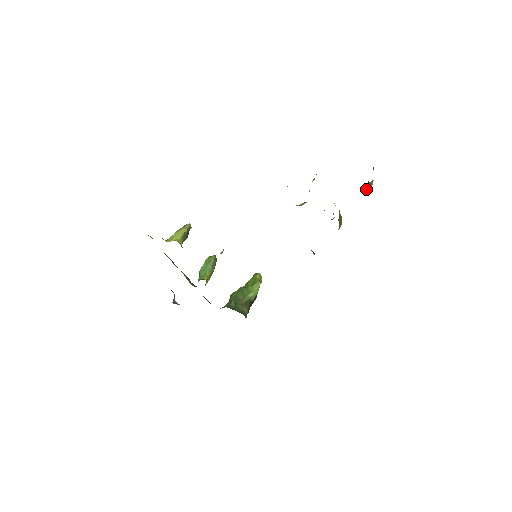
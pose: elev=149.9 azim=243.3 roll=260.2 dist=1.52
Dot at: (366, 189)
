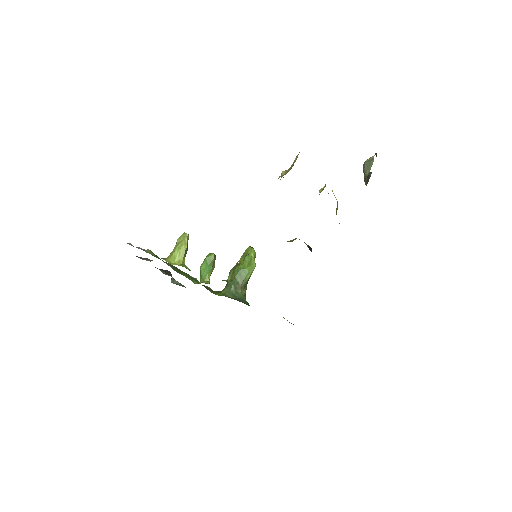
Dot at: (366, 181)
